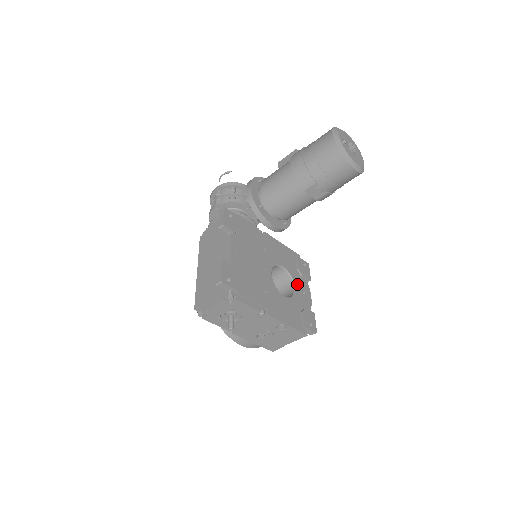
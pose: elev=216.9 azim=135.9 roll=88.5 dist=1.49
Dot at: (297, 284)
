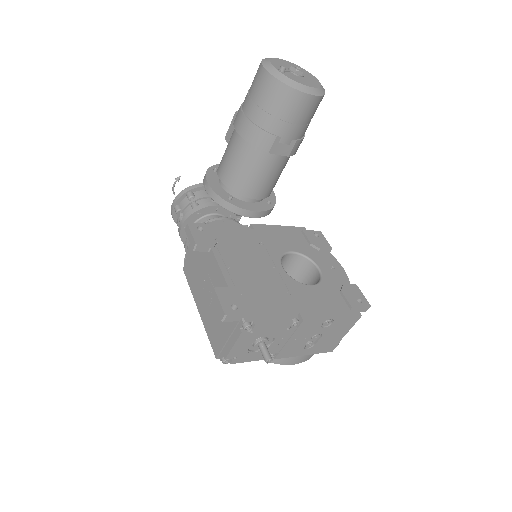
Dot at: (319, 262)
